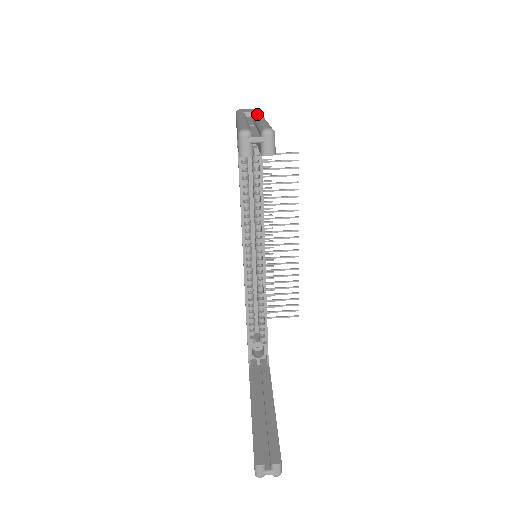
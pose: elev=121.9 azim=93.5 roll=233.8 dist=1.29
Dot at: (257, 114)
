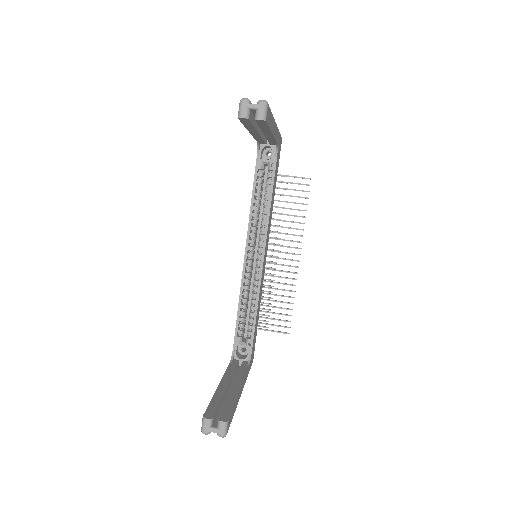
Dot at: occluded
